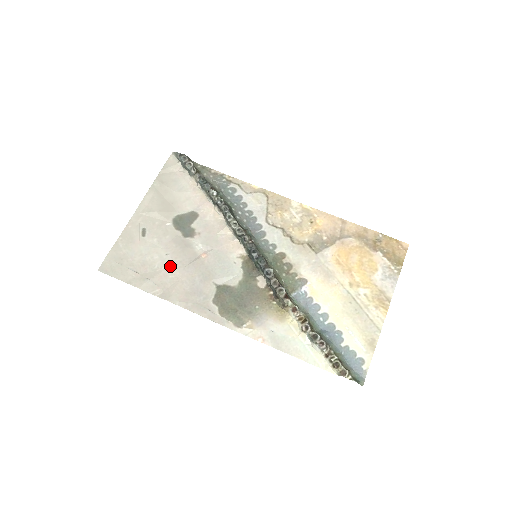
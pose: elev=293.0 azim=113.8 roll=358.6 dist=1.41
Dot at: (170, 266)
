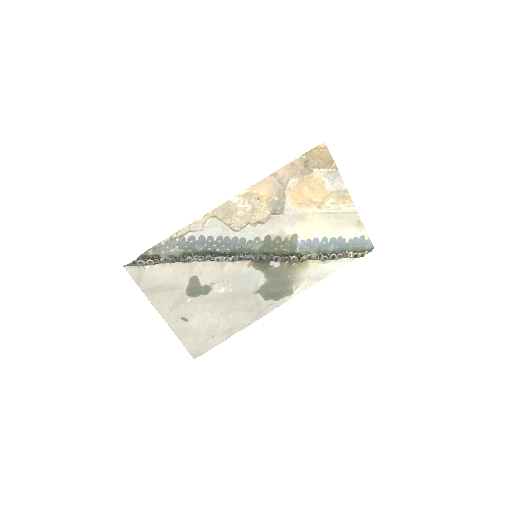
Dot at: (223, 315)
